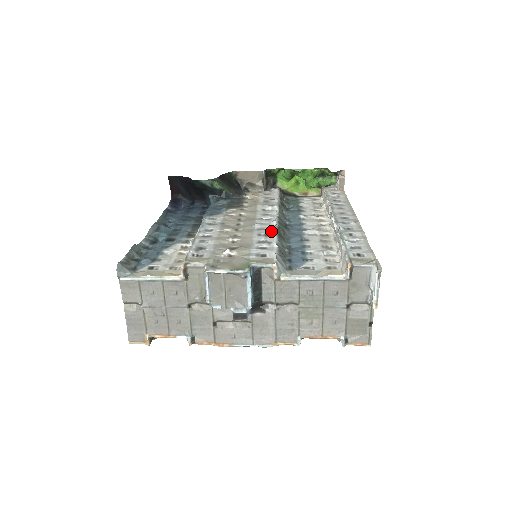
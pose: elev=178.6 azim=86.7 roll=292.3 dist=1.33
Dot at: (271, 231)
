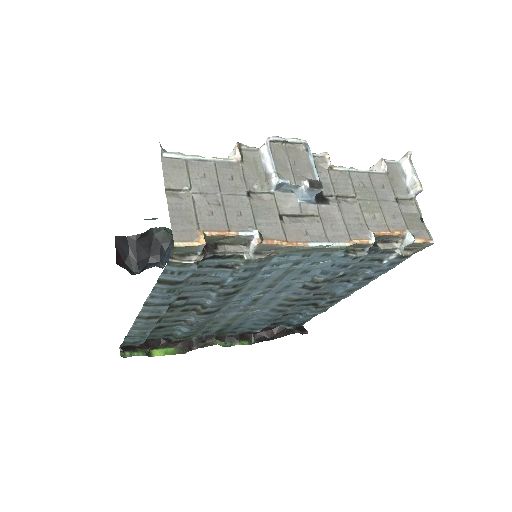
Dot at: occluded
